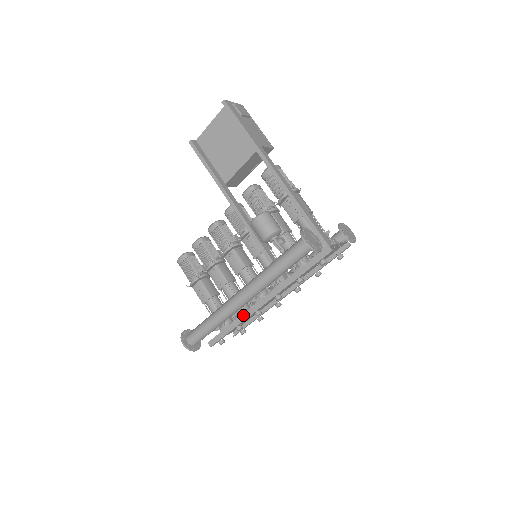
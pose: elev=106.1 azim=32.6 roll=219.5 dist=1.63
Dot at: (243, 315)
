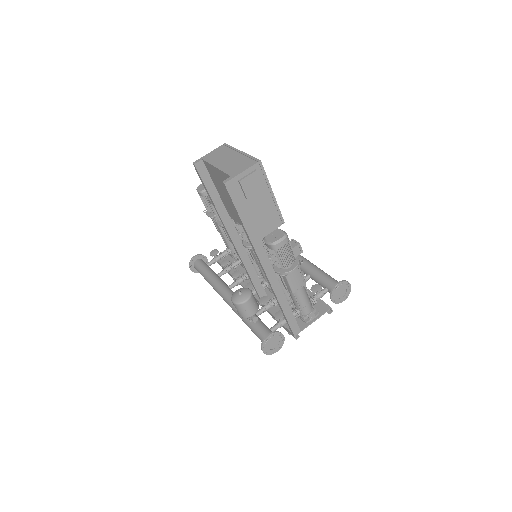
Dot at: occluded
